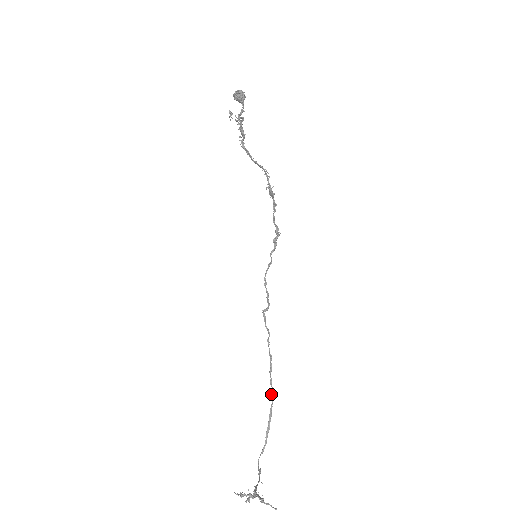
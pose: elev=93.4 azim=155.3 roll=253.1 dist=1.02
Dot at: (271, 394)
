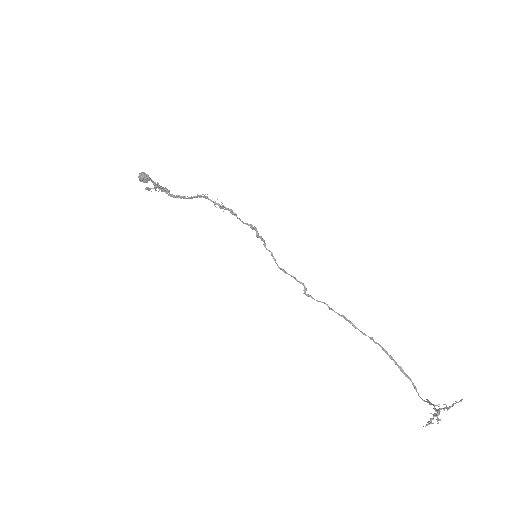
Dot at: (374, 342)
